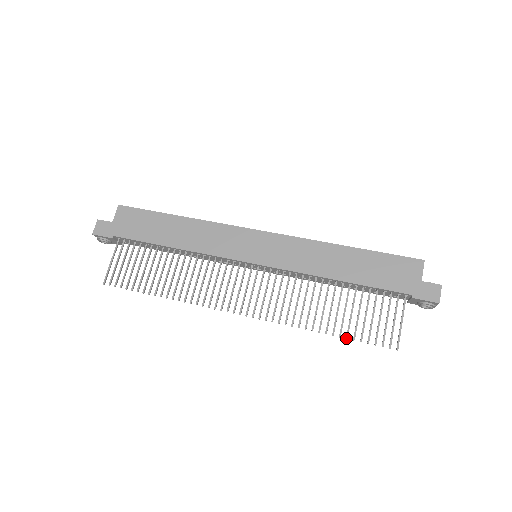
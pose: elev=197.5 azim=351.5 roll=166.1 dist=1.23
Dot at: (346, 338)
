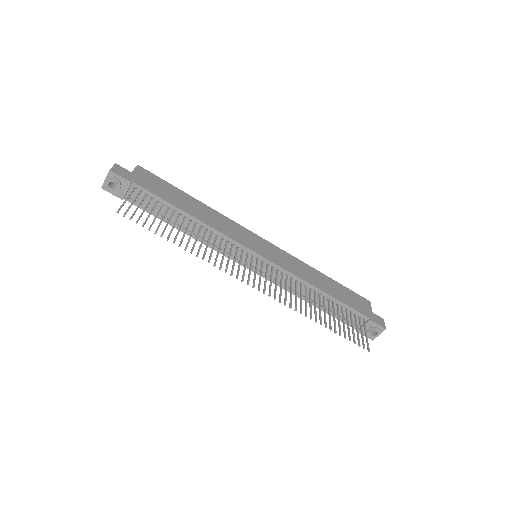
Dot at: (335, 332)
